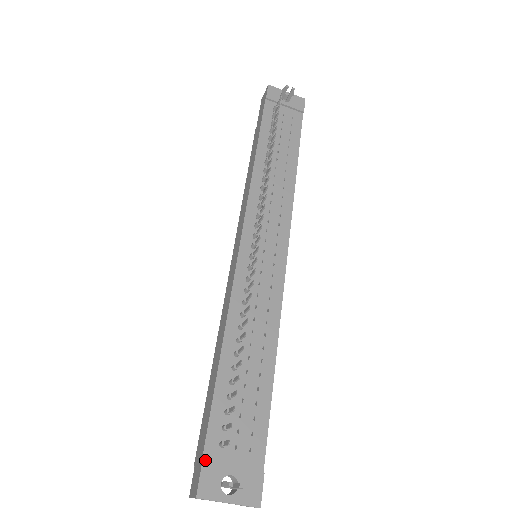
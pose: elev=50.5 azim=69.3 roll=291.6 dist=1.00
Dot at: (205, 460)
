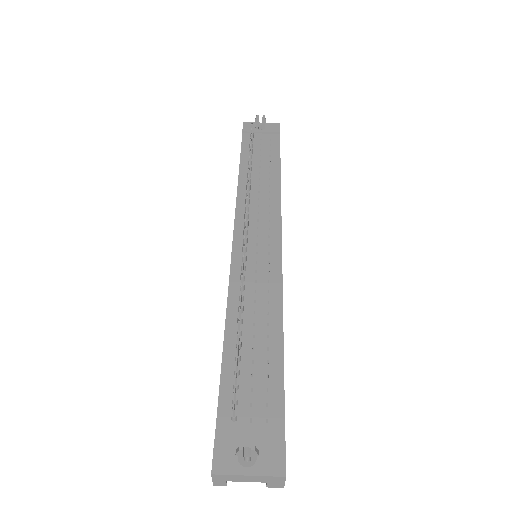
Dot at: (218, 437)
